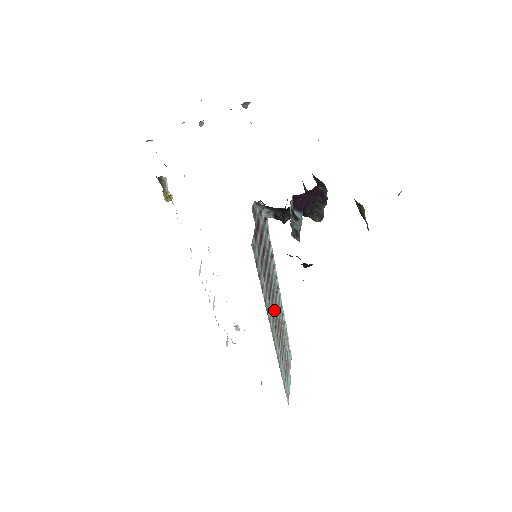
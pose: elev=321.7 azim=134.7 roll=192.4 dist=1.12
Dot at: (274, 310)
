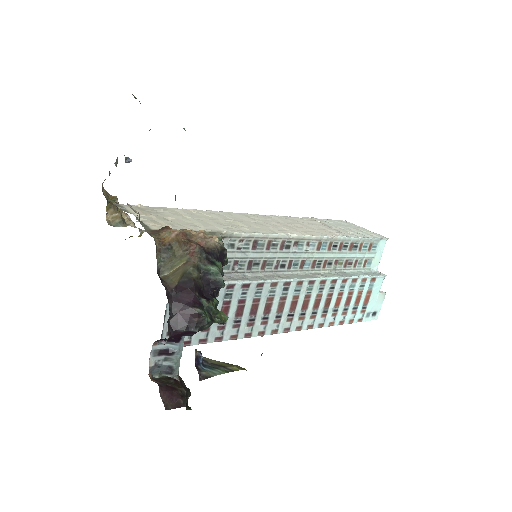
Dot at: (278, 311)
